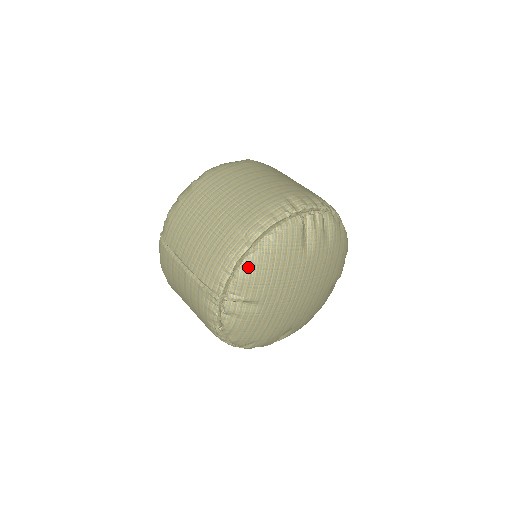
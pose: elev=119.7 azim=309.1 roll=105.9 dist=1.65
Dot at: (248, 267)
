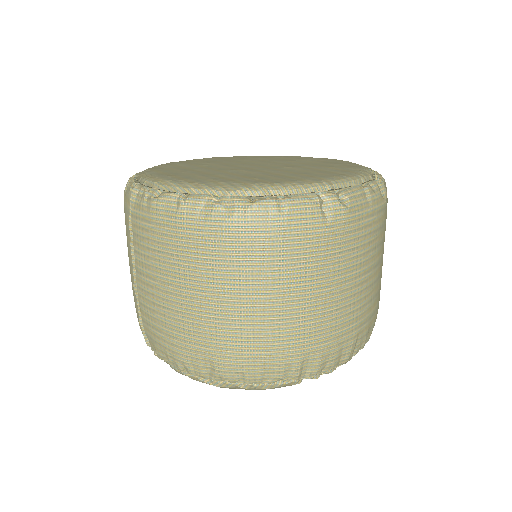
Dot at: (194, 379)
